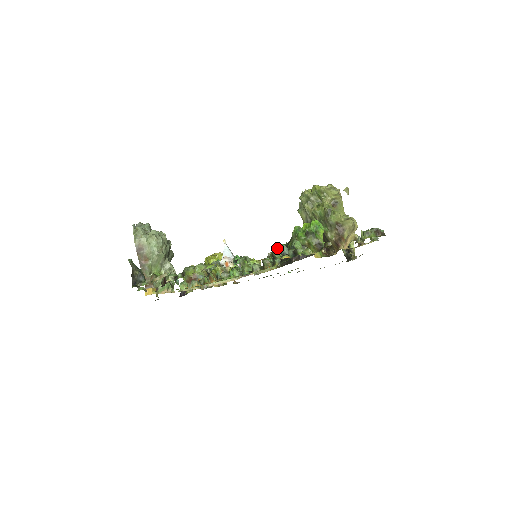
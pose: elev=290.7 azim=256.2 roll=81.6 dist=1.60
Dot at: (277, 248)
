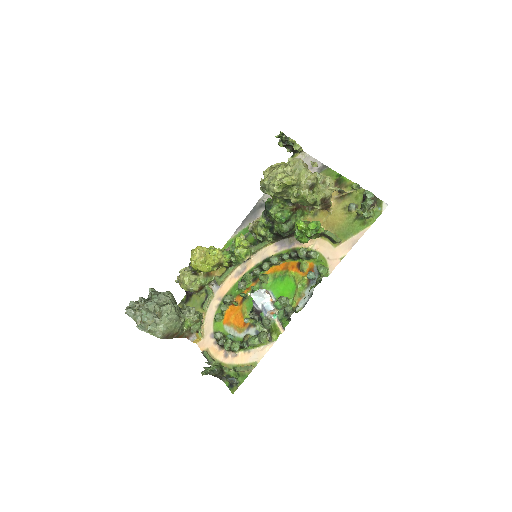
Dot at: (259, 226)
